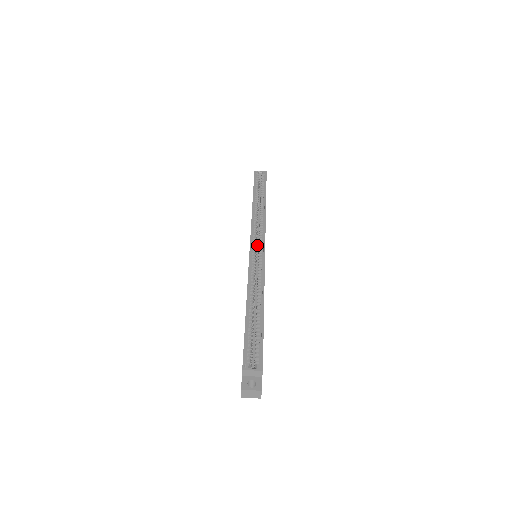
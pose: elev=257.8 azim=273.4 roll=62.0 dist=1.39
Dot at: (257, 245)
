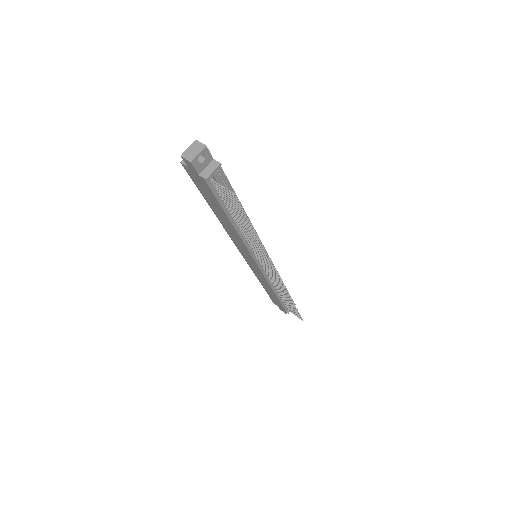
Dot at: occluded
